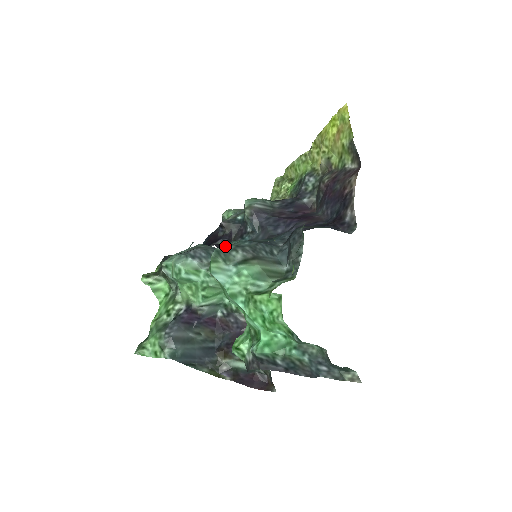
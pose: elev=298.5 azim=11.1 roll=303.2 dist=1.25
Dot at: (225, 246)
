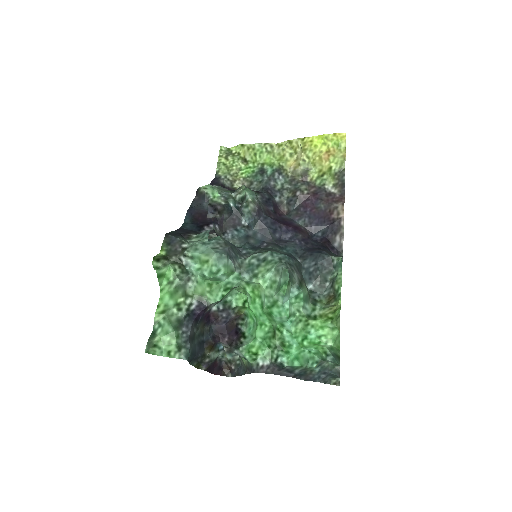
Dot at: (286, 265)
